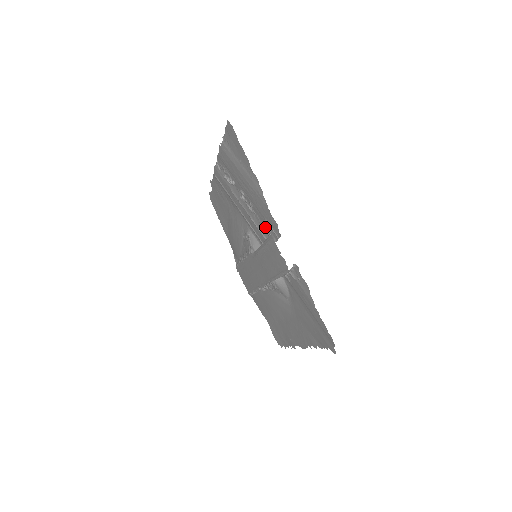
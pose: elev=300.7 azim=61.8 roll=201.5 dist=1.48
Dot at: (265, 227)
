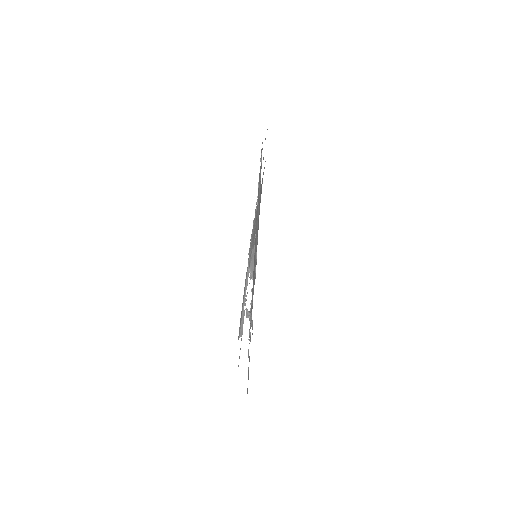
Dot at: occluded
